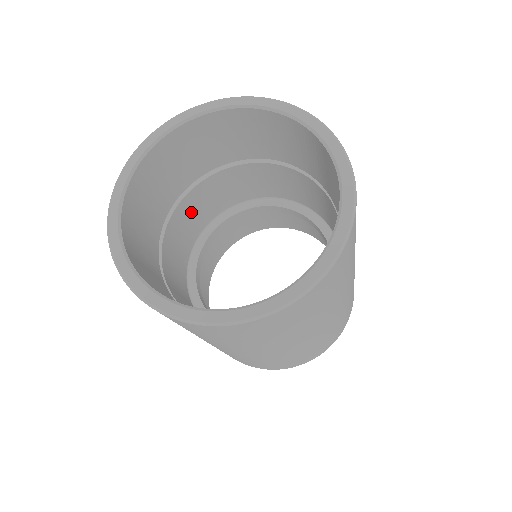
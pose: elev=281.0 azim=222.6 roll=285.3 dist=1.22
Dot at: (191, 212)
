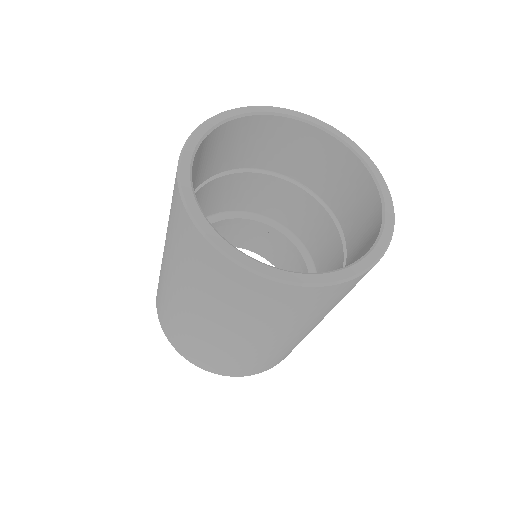
Dot at: occluded
